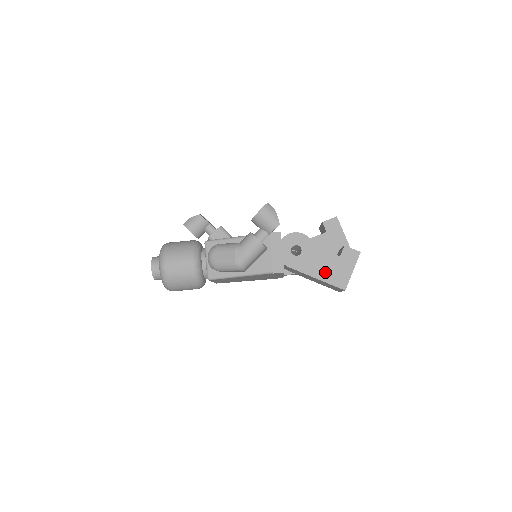
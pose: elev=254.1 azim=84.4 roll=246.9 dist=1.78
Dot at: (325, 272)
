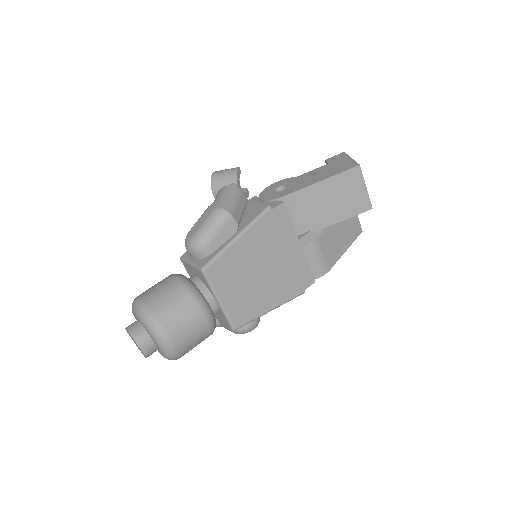
Dot at: (325, 174)
